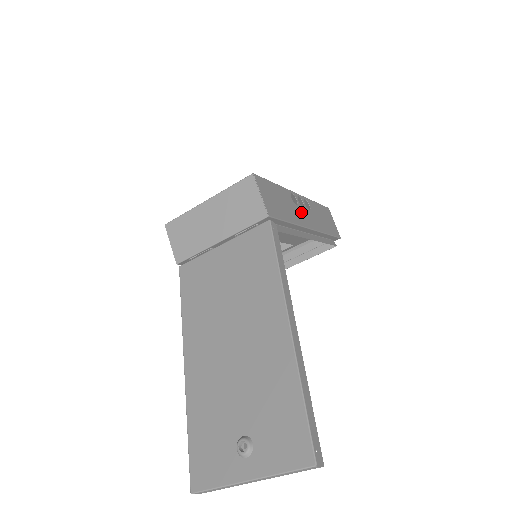
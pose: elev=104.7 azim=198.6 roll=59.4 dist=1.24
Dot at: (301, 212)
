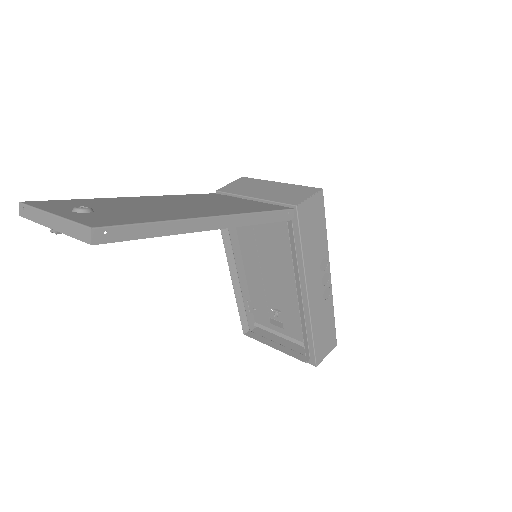
Dot at: (317, 276)
